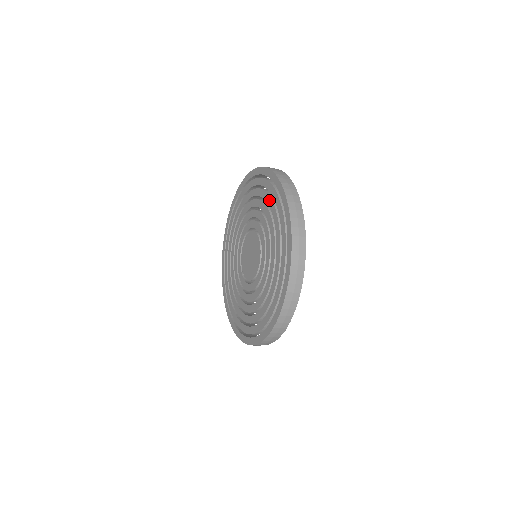
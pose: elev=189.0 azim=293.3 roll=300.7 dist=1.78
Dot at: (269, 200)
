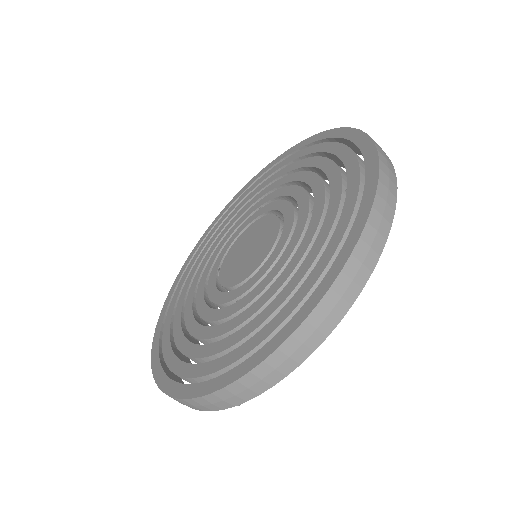
Dot at: (335, 174)
